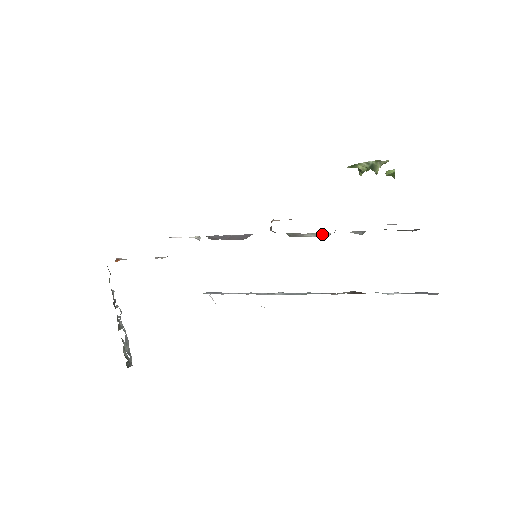
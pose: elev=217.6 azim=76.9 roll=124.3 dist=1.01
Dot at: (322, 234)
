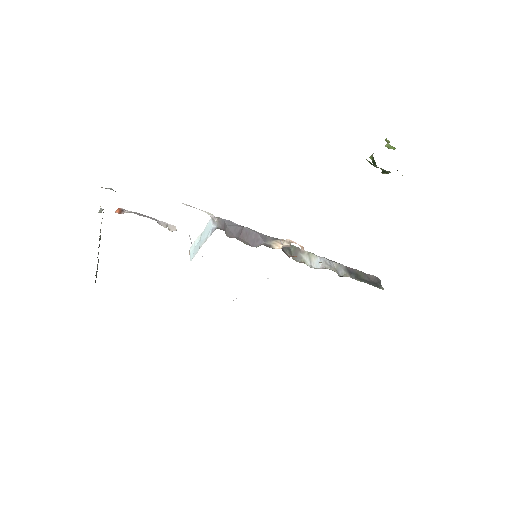
Dot at: (315, 260)
